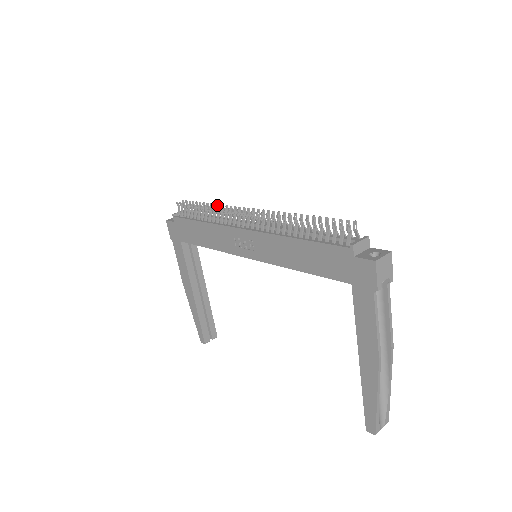
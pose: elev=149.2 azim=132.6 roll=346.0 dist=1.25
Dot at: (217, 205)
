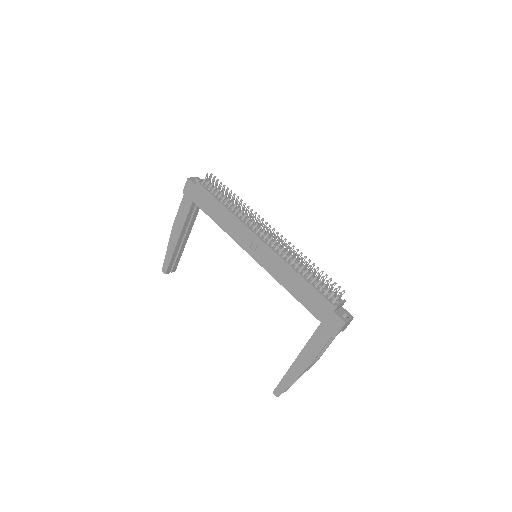
Dot at: (244, 203)
